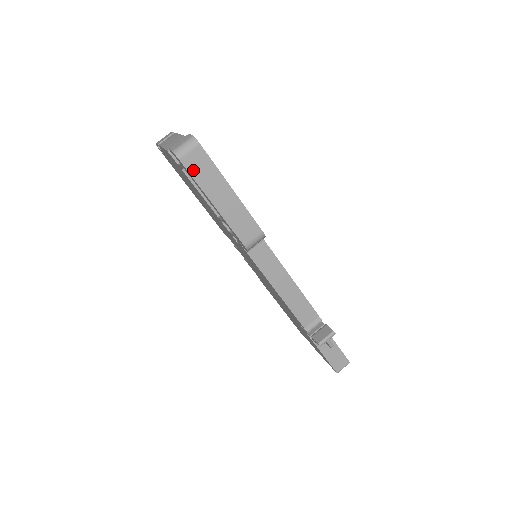
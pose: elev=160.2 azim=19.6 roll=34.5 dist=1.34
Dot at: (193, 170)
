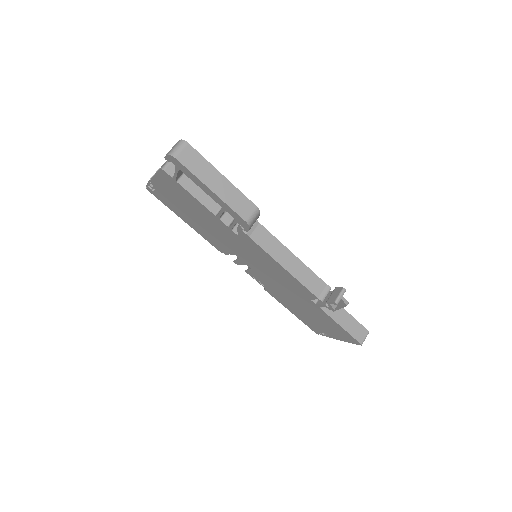
Dot at: (188, 165)
